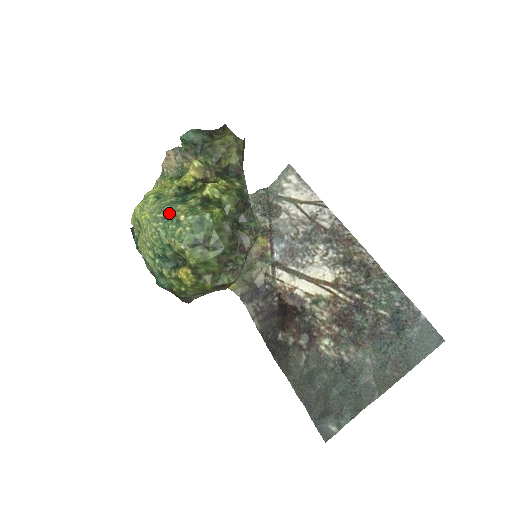
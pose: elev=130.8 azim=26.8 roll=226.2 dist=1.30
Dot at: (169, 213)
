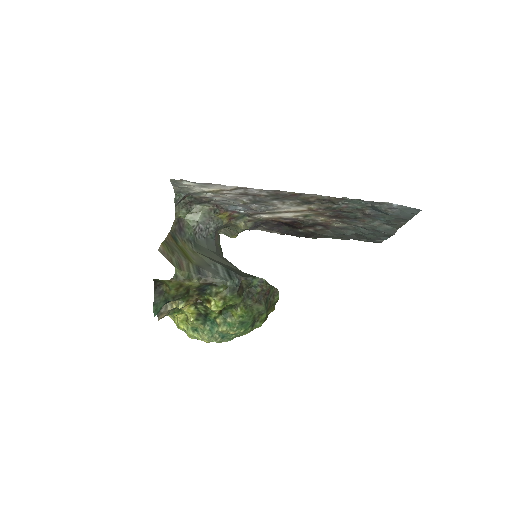
Dot at: (220, 335)
